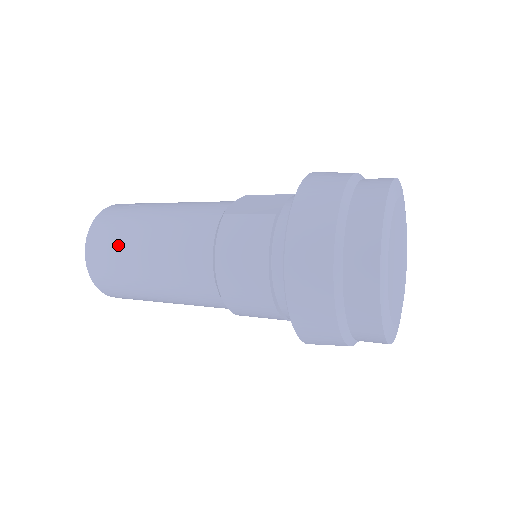
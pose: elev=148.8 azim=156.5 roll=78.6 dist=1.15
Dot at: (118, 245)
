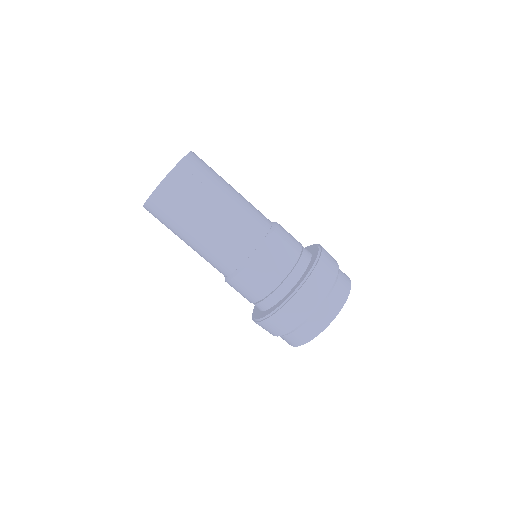
Dot at: (178, 215)
